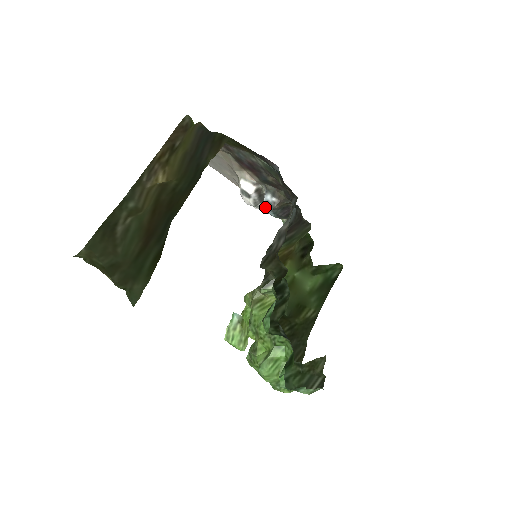
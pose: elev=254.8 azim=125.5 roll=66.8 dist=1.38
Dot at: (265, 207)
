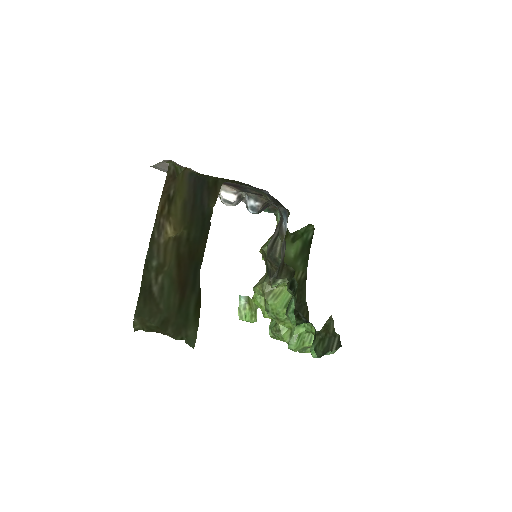
Dot at: (250, 211)
